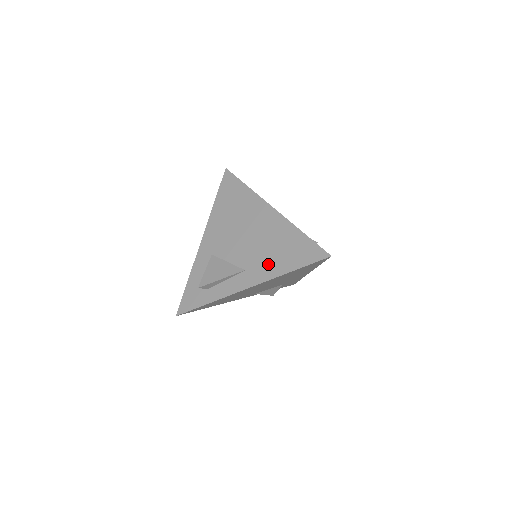
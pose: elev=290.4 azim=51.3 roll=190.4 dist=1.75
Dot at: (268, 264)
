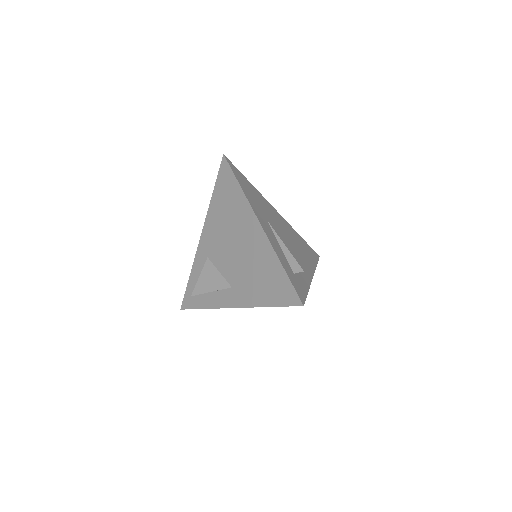
Dot at: (250, 289)
